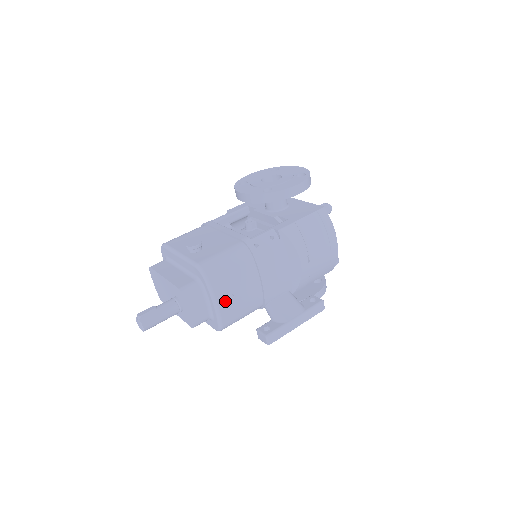
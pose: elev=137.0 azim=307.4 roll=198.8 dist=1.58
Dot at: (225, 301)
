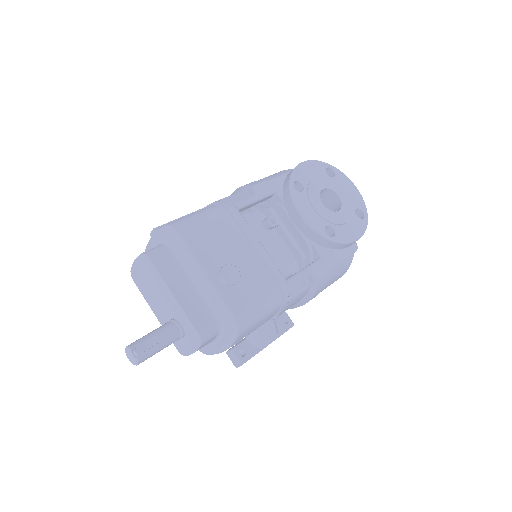
Dot at: occluded
